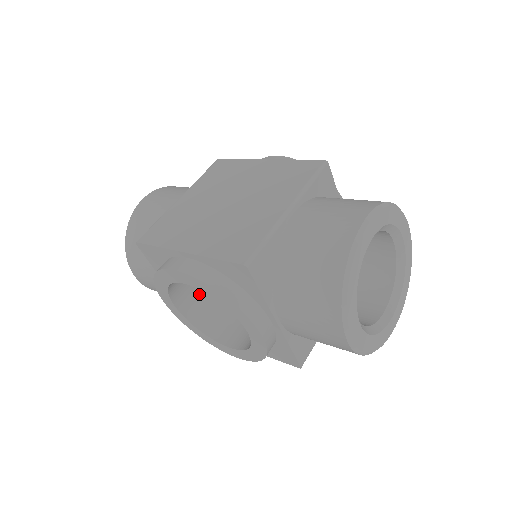
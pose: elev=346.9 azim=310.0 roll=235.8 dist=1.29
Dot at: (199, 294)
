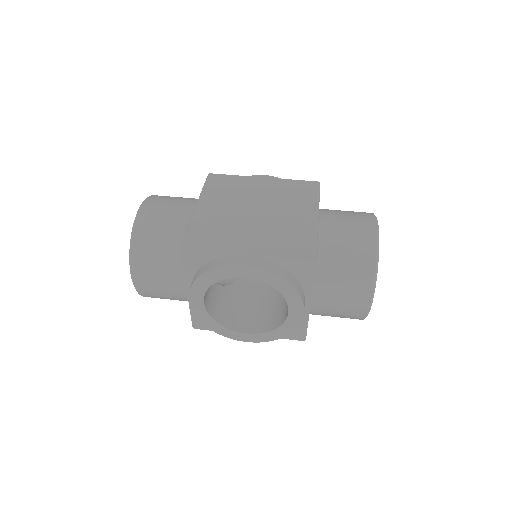
Dot at: (211, 291)
